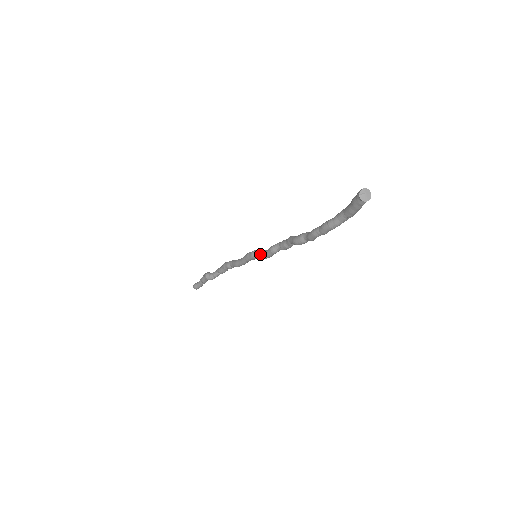
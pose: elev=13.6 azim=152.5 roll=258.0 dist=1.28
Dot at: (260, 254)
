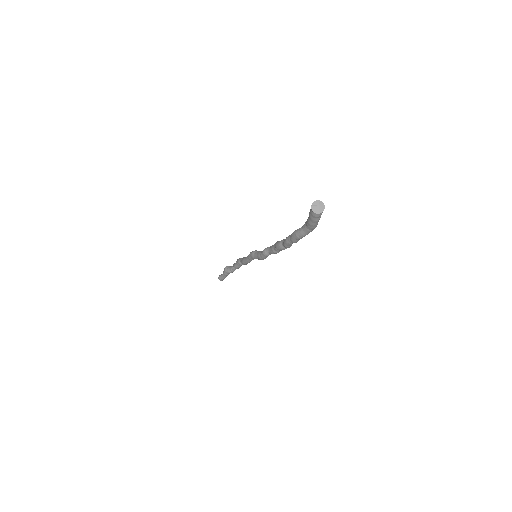
Dot at: (257, 254)
